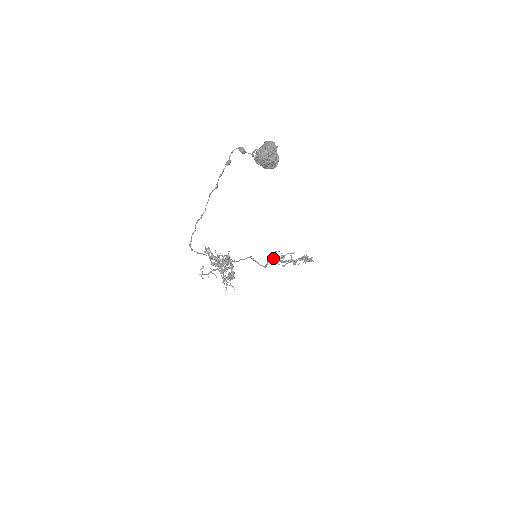
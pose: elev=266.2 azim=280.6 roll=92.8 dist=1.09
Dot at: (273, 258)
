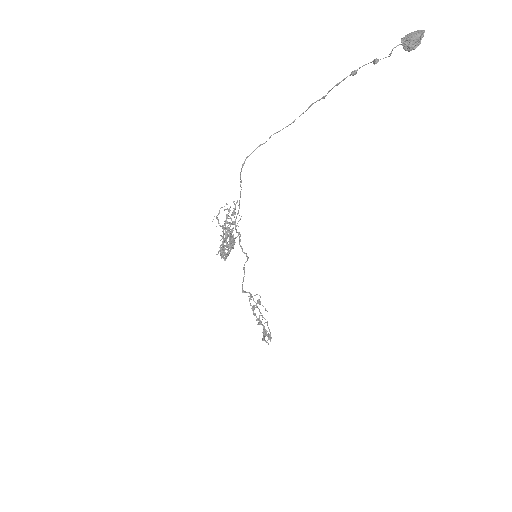
Dot at: (249, 298)
